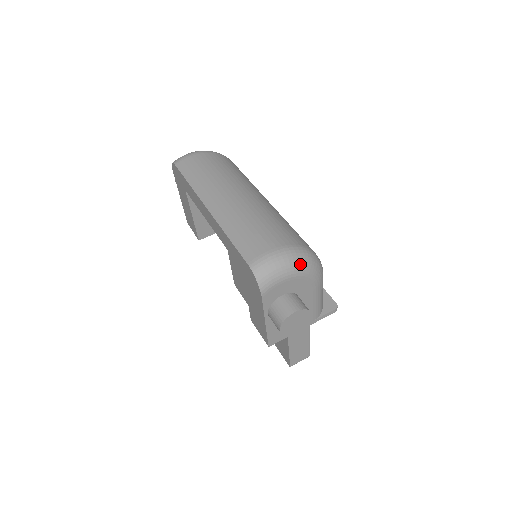
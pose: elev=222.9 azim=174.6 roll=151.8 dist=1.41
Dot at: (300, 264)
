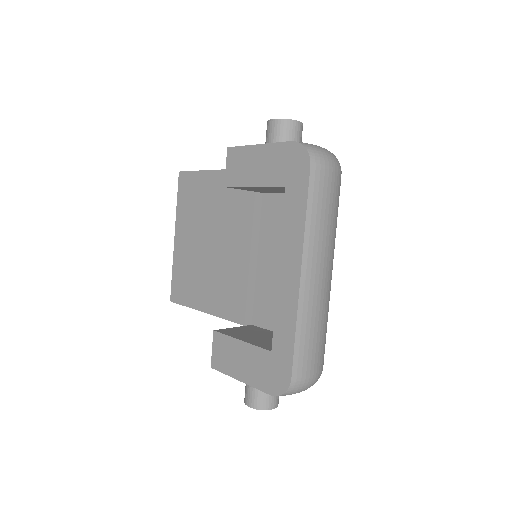
Dot at: occluded
